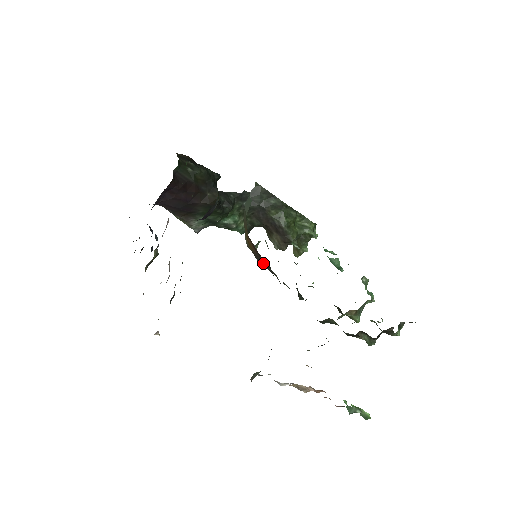
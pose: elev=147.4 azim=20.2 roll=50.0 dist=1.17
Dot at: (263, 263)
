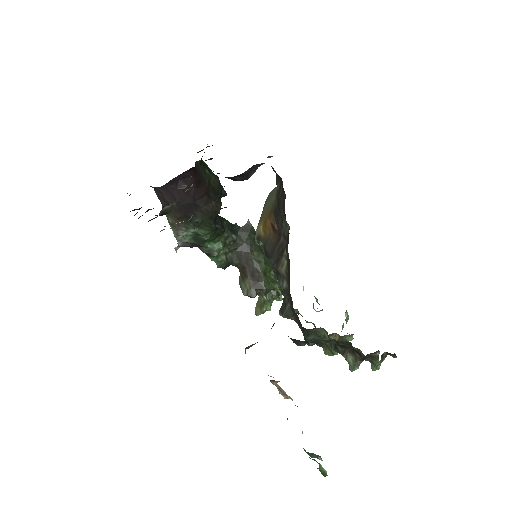
Dot at: (274, 248)
